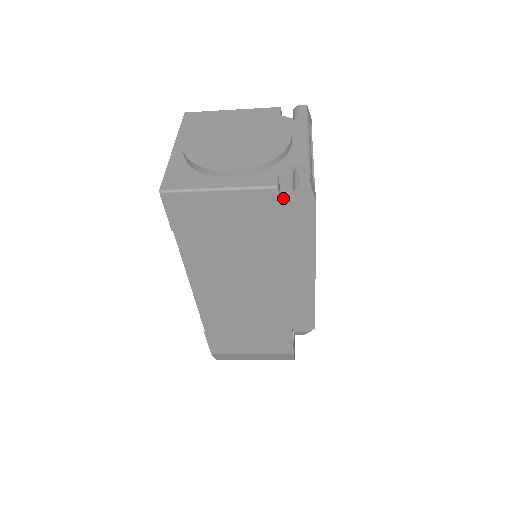
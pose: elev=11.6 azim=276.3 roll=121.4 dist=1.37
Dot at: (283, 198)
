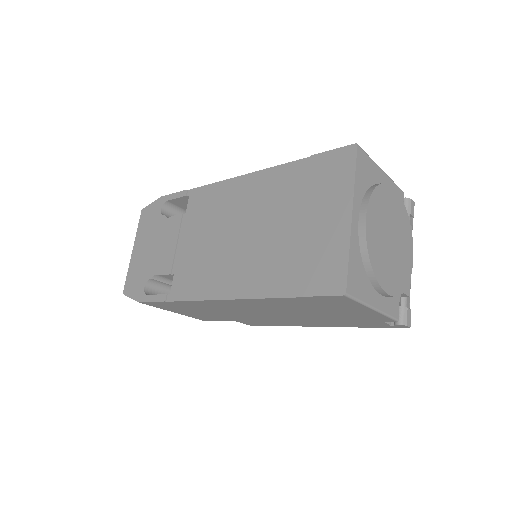
Dot at: occluded
